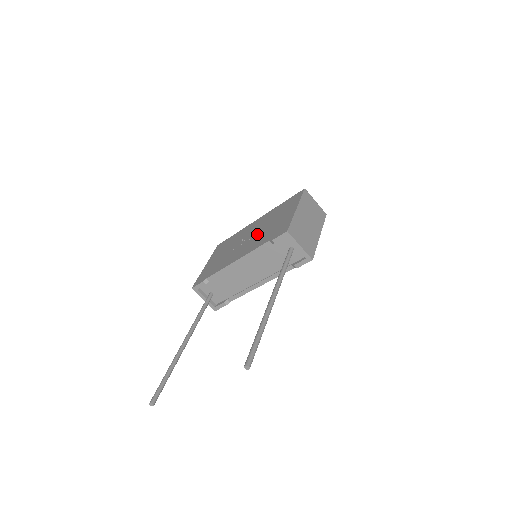
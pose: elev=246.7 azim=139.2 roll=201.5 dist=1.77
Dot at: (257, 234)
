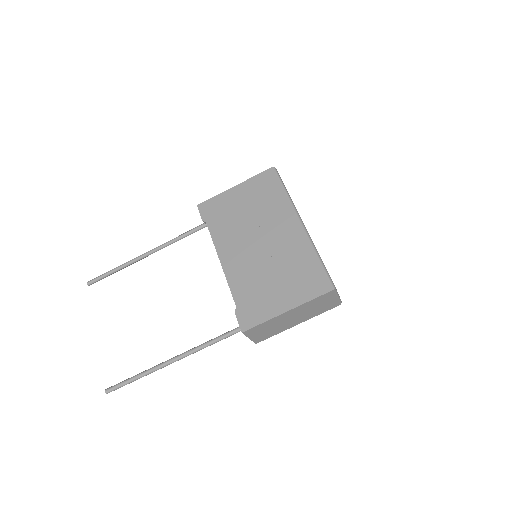
Dot at: (260, 261)
